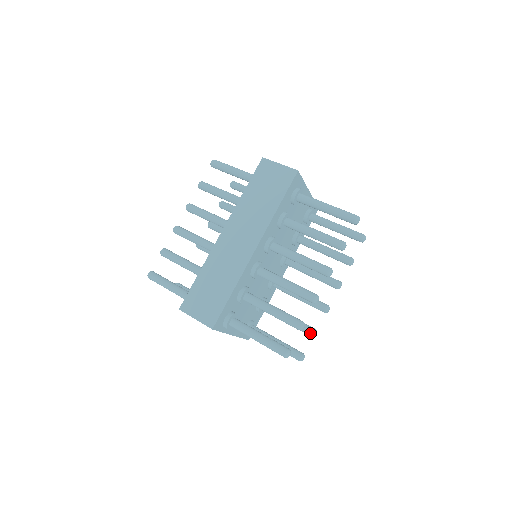
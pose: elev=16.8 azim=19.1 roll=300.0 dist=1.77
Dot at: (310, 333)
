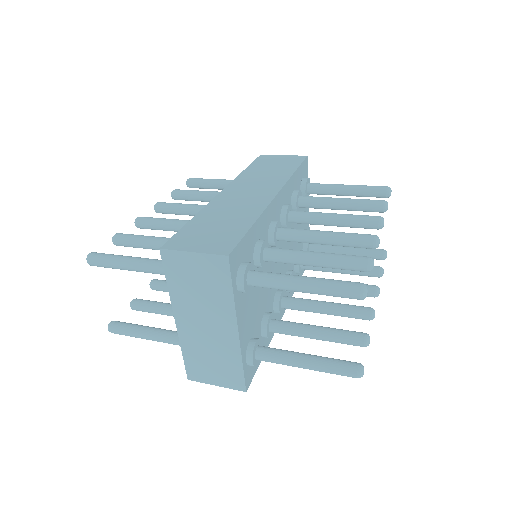
Dot at: (361, 336)
